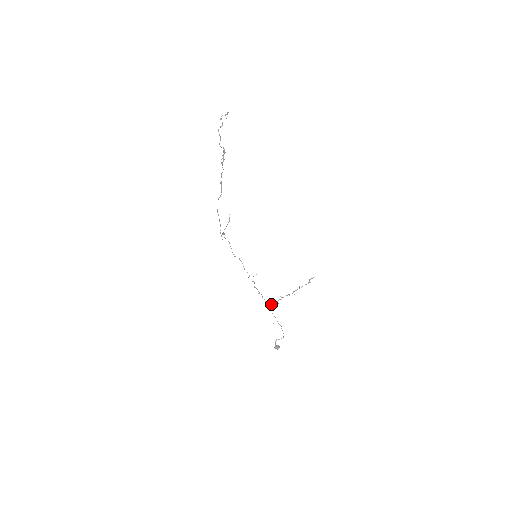
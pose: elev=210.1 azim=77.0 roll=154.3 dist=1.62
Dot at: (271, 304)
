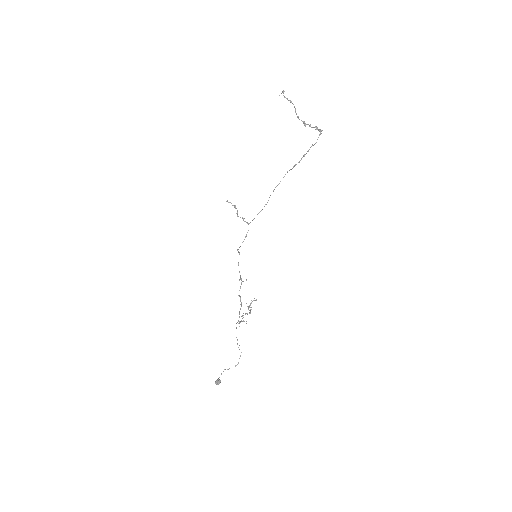
Dot at: (241, 320)
